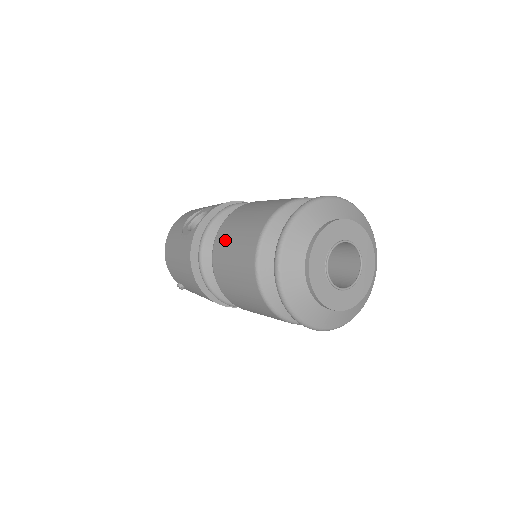
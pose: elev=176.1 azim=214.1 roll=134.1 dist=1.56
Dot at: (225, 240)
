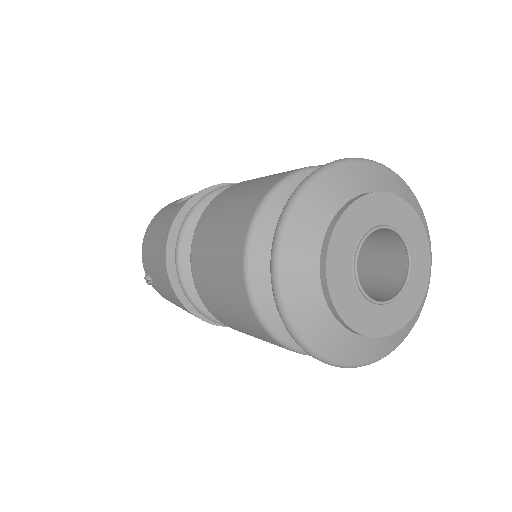
Dot at: (221, 202)
